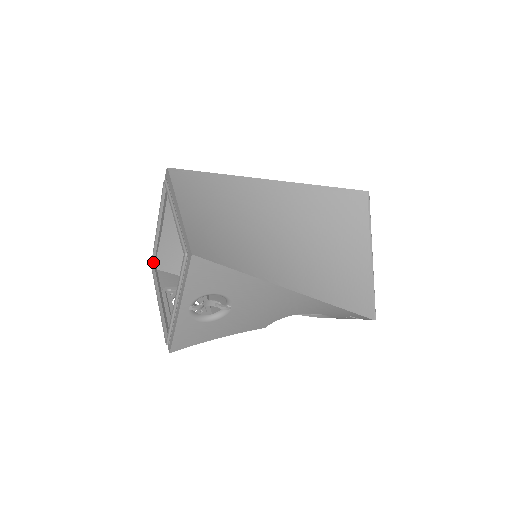
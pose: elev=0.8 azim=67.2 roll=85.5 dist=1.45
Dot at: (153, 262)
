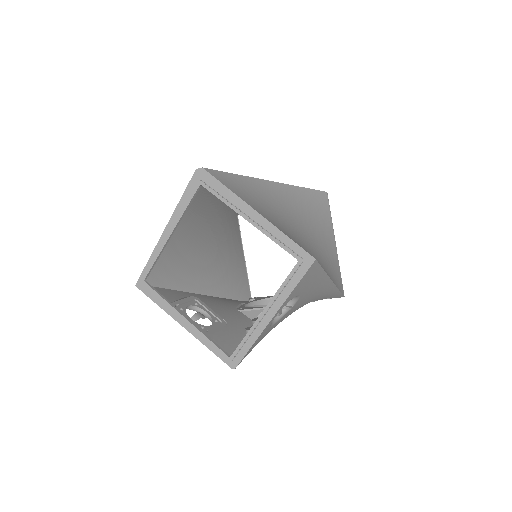
Dot at: (146, 277)
